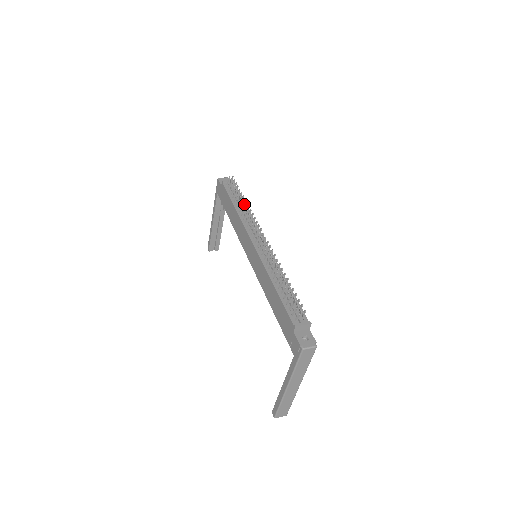
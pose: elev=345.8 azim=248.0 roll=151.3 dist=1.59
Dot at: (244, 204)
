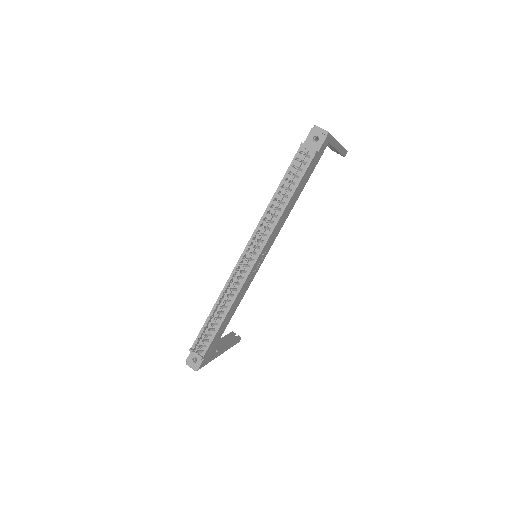
Dot at: (279, 202)
